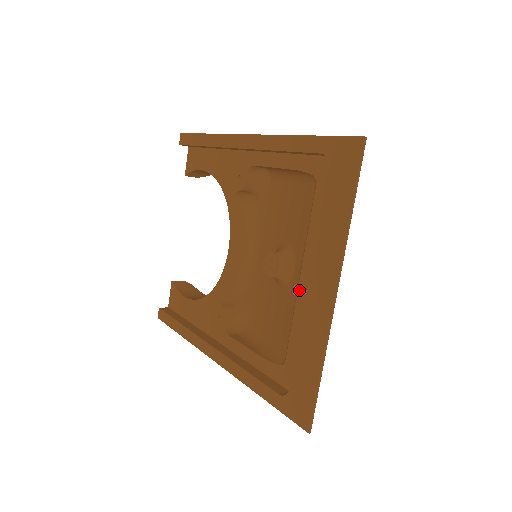
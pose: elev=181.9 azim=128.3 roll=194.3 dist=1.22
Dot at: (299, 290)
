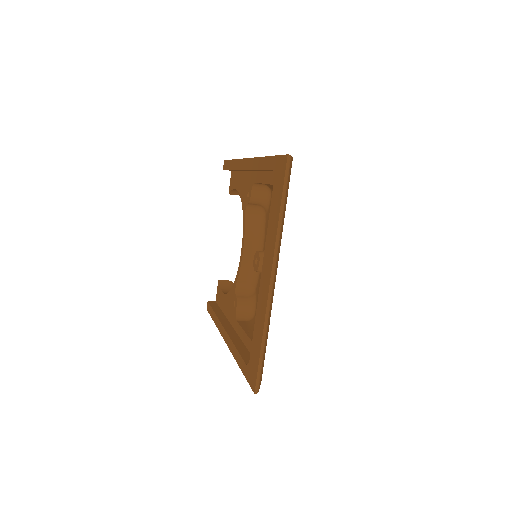
Dot at: occluded
